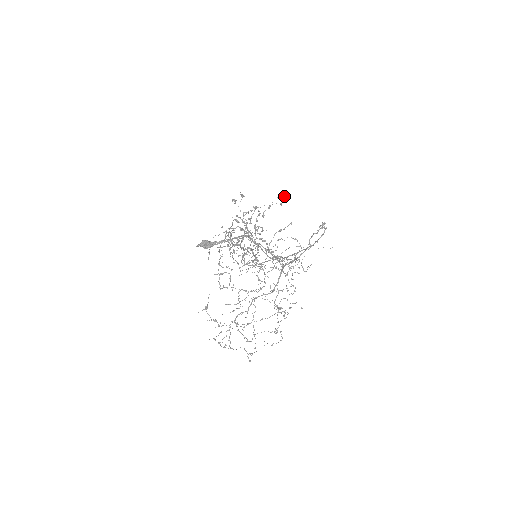
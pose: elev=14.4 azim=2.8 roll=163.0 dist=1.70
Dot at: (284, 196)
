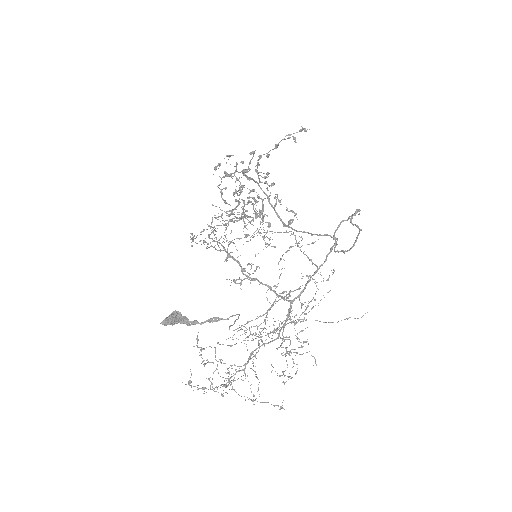
Dot at: (299, 131)
